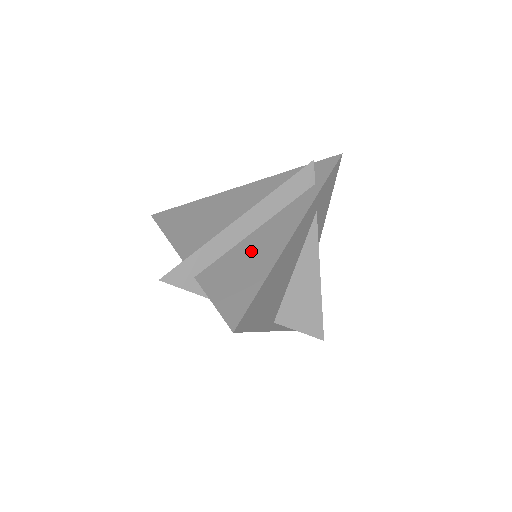
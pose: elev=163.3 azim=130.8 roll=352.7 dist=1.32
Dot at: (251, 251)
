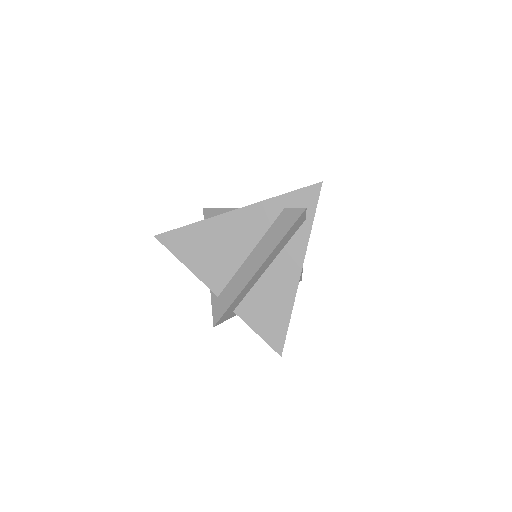
Dot at: (271, 289)
